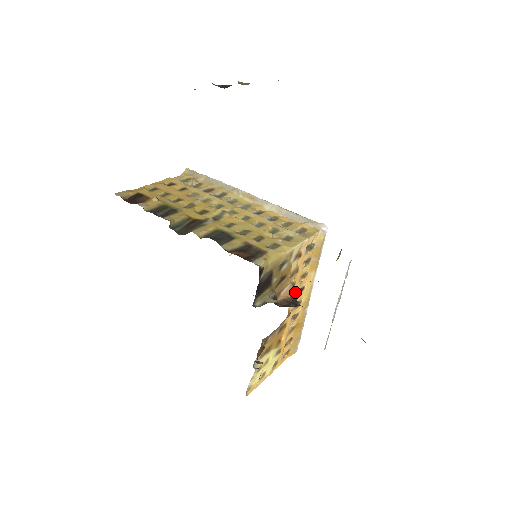
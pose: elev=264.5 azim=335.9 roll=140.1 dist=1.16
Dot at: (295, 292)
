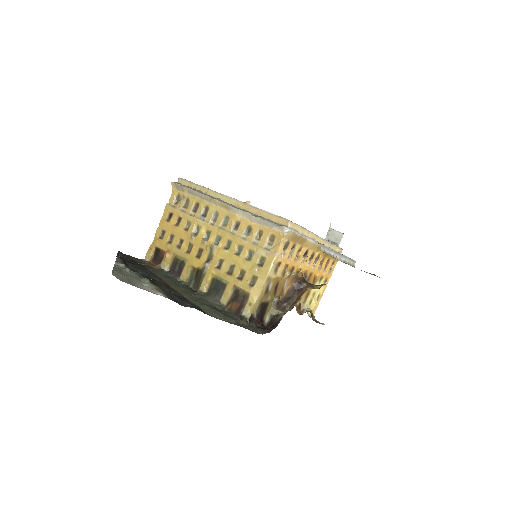
Dot at: (294, 279)
